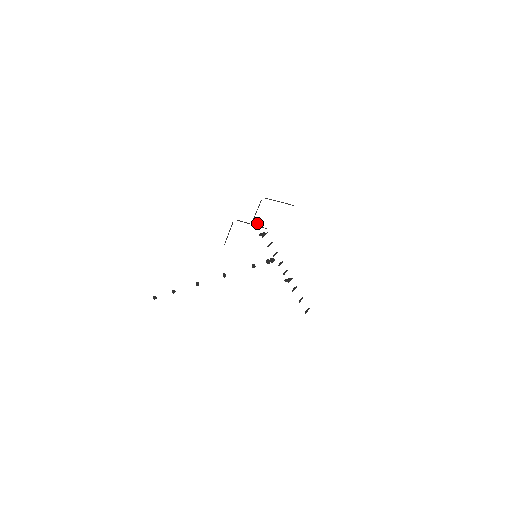
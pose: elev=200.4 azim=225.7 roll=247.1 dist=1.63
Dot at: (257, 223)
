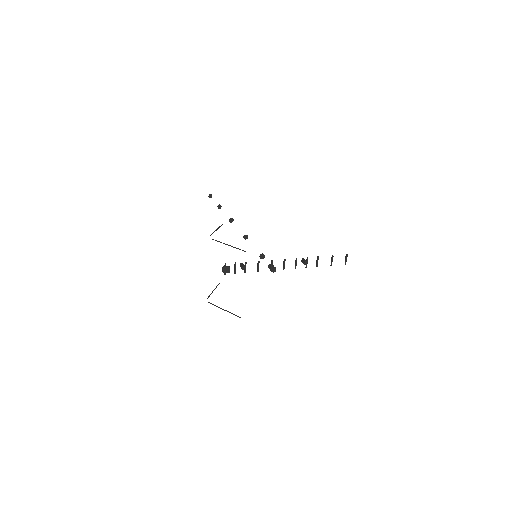
Dot at: (228, 272)
